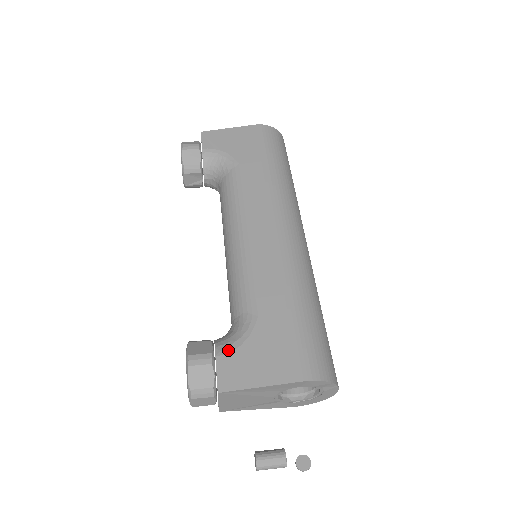
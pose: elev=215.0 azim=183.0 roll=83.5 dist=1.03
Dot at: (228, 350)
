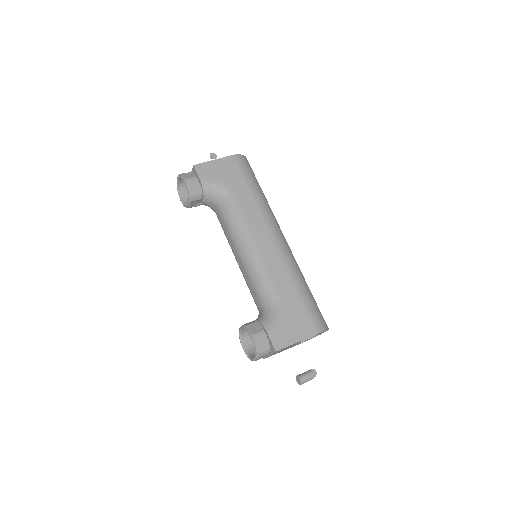
Dot at: (272, 326)
